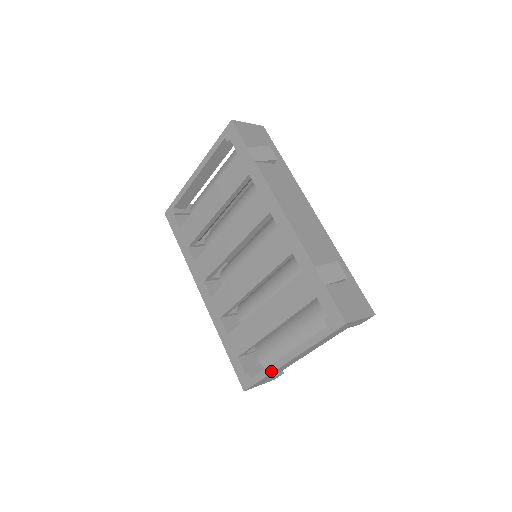
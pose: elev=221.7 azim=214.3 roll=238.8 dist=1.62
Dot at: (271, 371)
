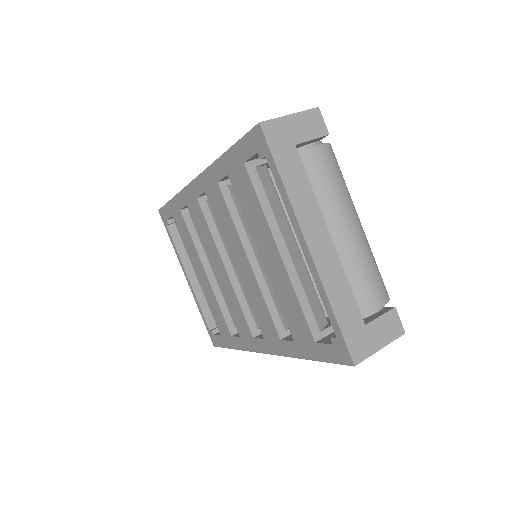
Dot at: (322, 289)
